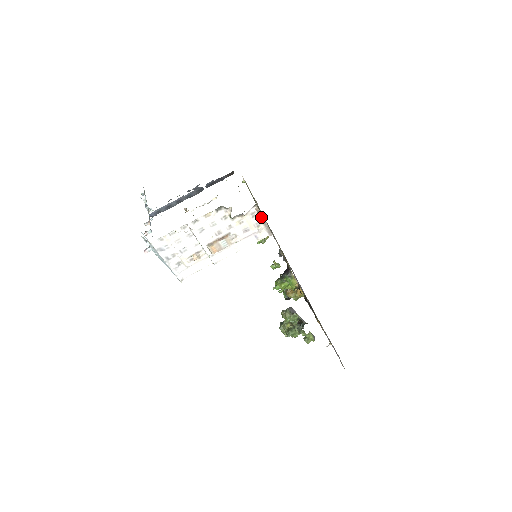
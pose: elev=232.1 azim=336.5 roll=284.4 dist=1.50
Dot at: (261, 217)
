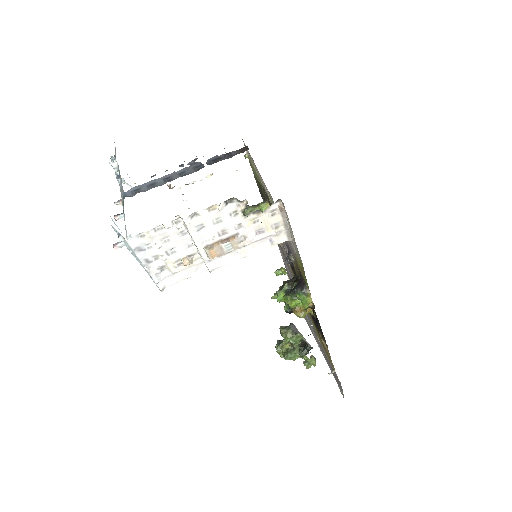
Dot at: (283, 216)
